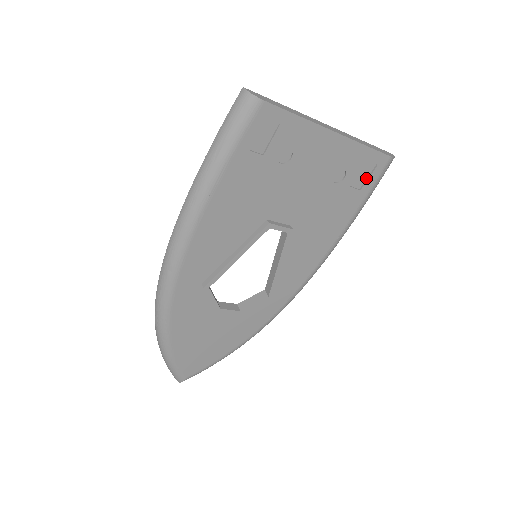
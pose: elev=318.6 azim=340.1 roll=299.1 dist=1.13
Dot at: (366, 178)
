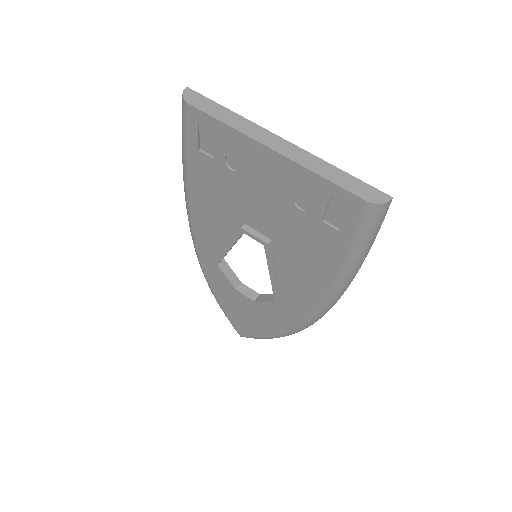
Dot at: (344, 218)
